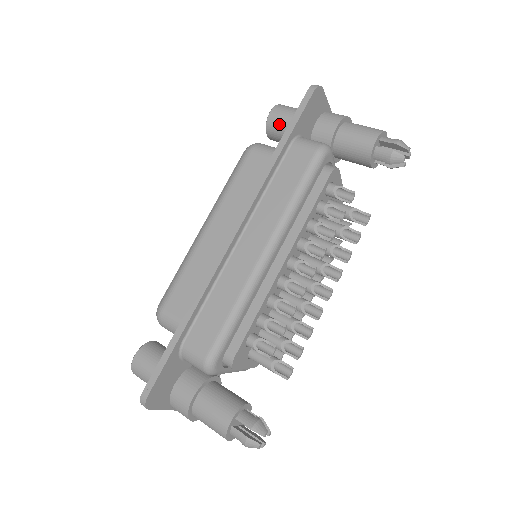
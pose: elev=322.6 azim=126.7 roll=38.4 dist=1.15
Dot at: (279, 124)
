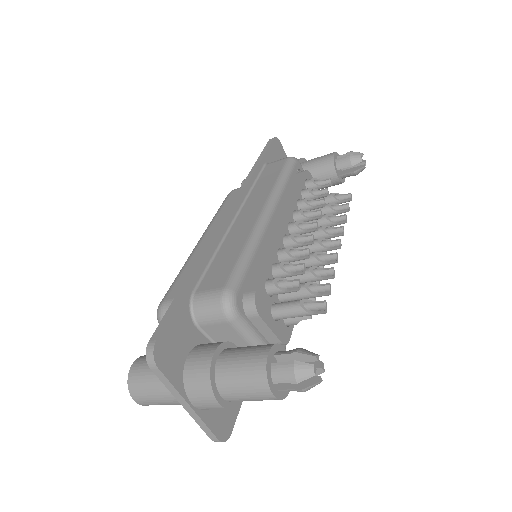
Dot at: occluded
